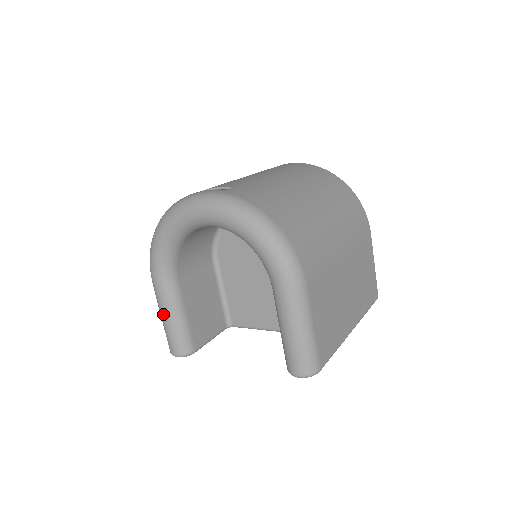
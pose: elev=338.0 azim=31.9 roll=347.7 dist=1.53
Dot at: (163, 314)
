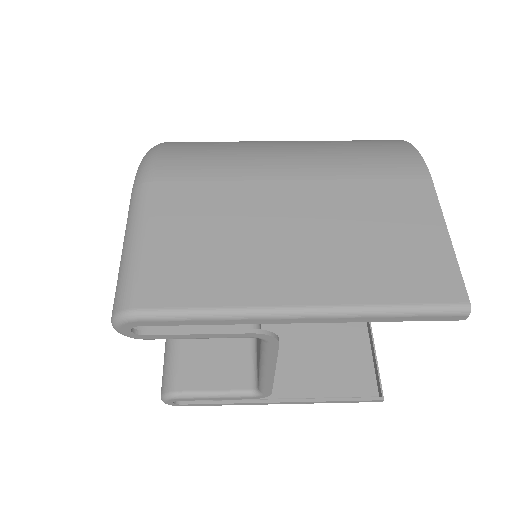
Dot at: occluded
